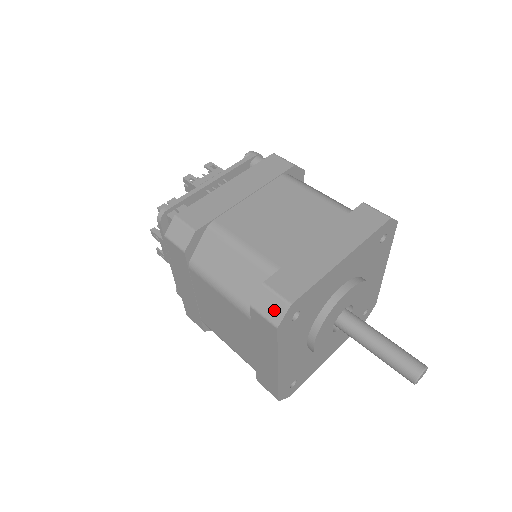
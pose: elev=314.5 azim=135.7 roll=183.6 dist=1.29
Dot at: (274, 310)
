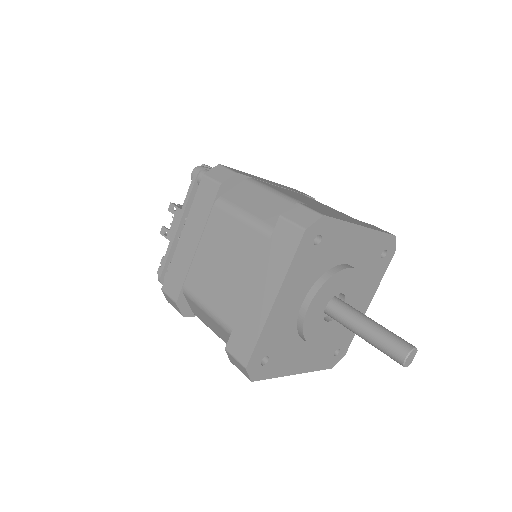
Dot at: (241, 369)
